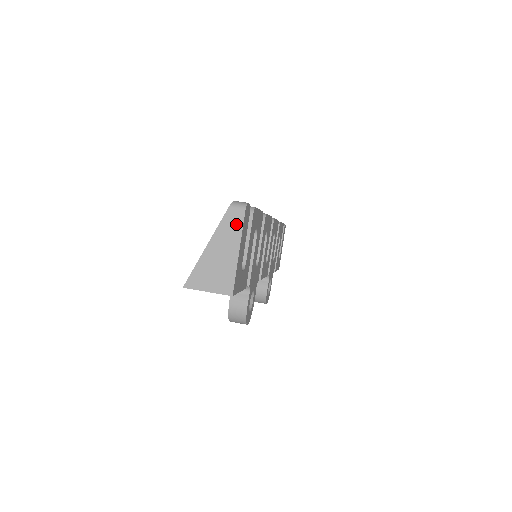
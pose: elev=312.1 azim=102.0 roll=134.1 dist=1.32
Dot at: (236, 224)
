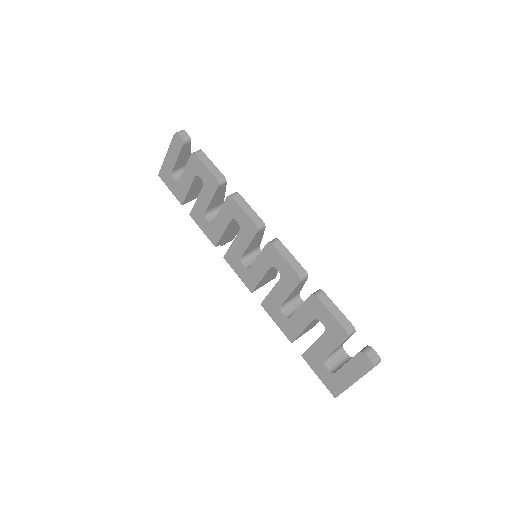
Dot at: occluded
